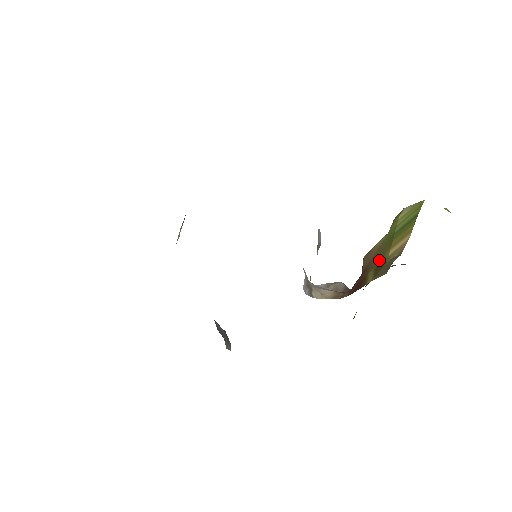
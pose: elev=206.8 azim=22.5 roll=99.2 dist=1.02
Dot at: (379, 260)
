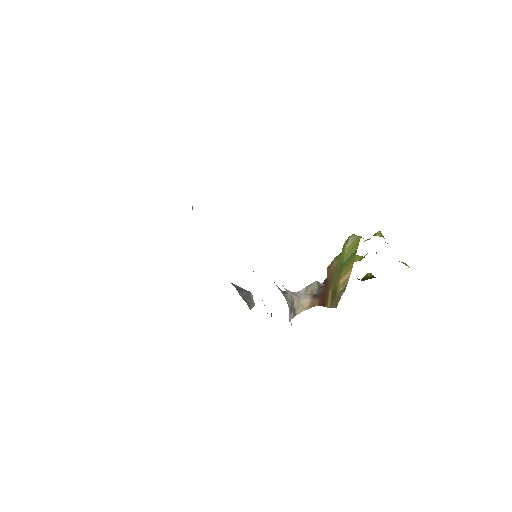
Dot at: (335, 283)
